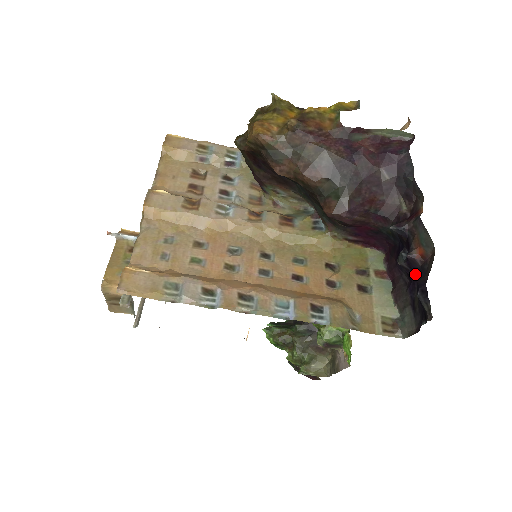
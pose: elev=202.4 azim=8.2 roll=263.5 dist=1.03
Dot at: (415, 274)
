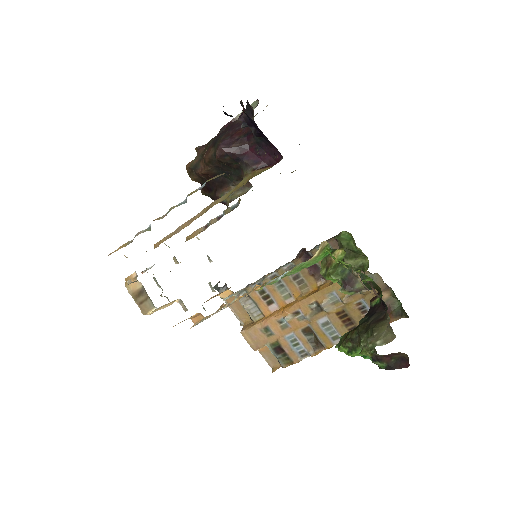
Dot at: (254, 125)
